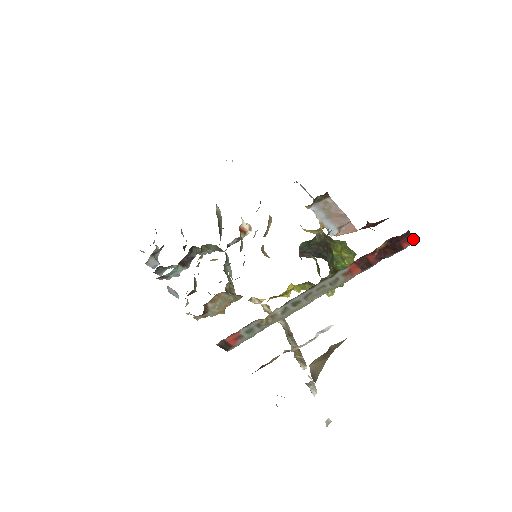
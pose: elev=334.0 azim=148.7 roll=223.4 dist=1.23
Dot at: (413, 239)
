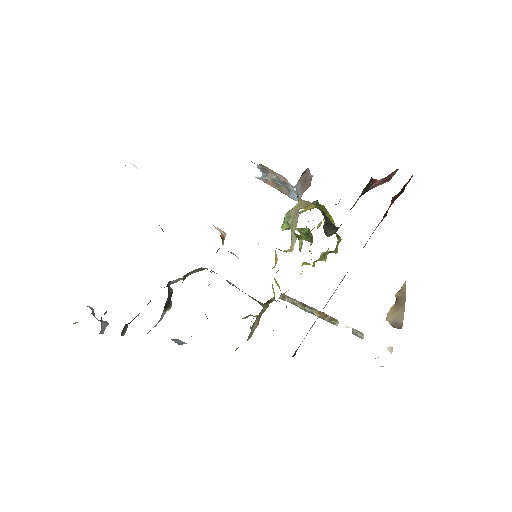
Dot at: occluded
